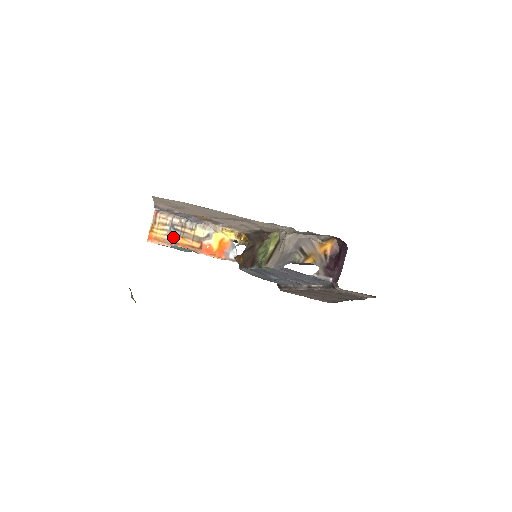
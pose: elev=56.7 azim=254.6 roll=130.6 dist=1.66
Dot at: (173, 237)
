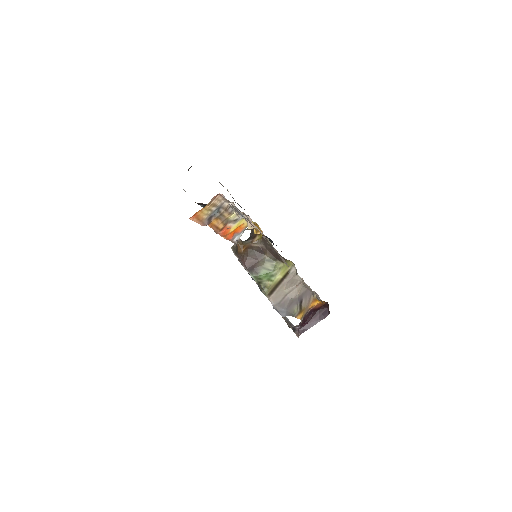
Dot at: (211, 217)
